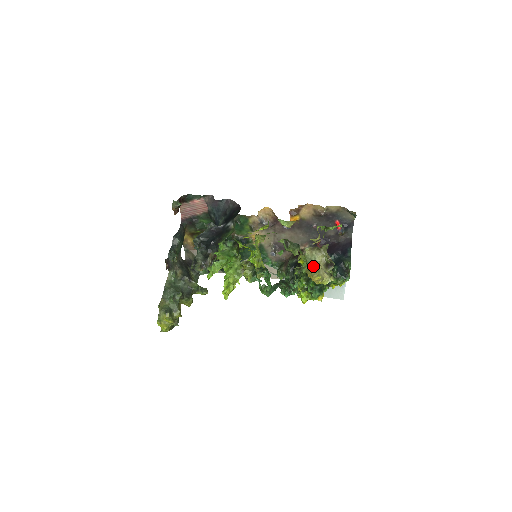
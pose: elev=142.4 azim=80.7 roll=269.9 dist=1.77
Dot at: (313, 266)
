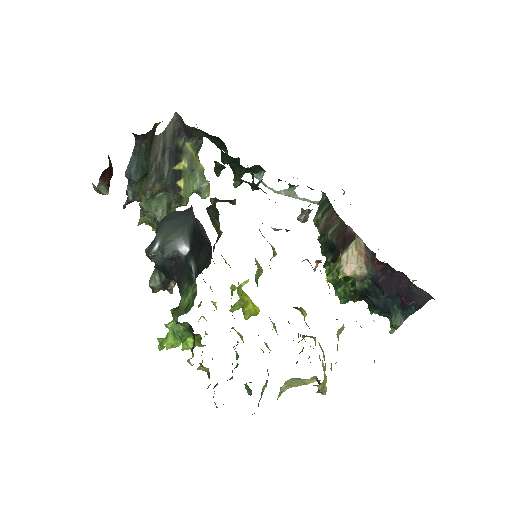
Dot at: (294, 386)
